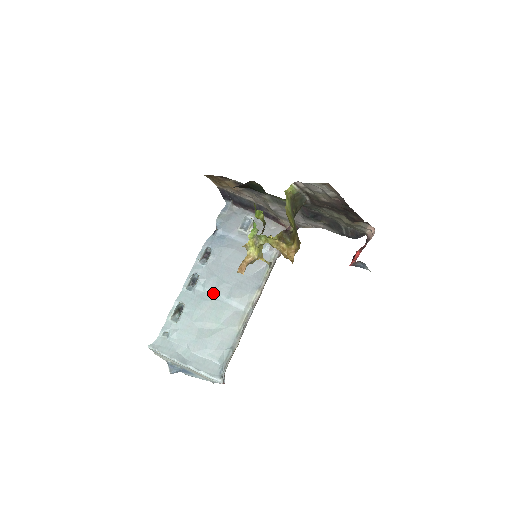
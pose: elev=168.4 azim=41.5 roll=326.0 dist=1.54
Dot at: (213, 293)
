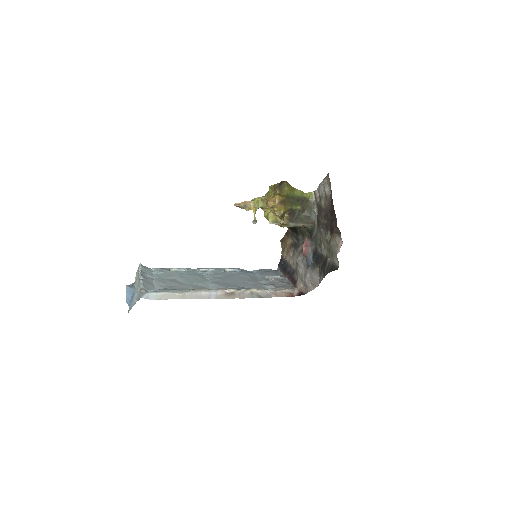
Dot at: (208, 278)
